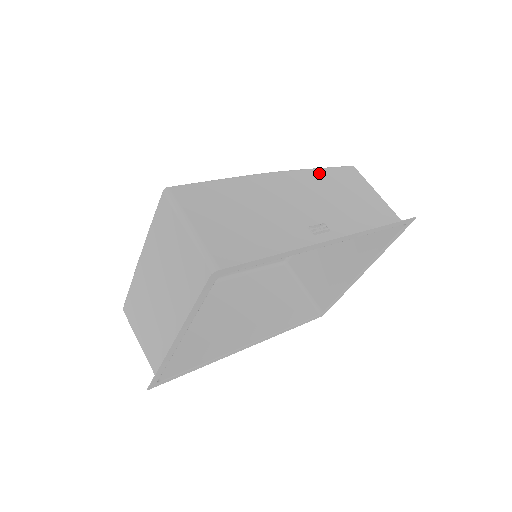
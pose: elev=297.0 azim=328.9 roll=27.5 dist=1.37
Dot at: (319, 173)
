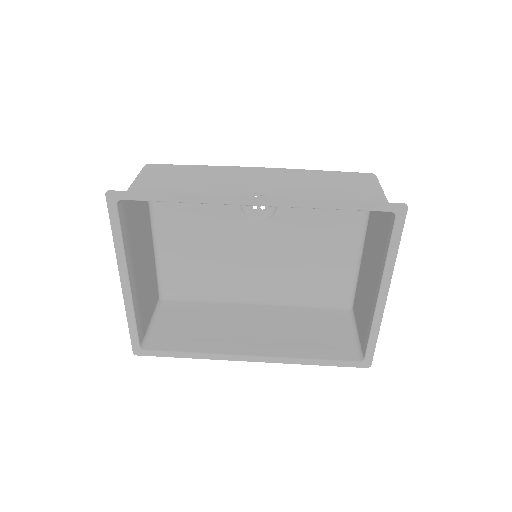
Dot at: (314, 172)
